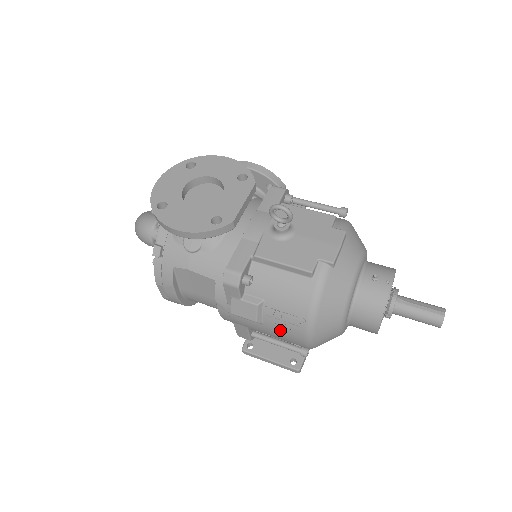
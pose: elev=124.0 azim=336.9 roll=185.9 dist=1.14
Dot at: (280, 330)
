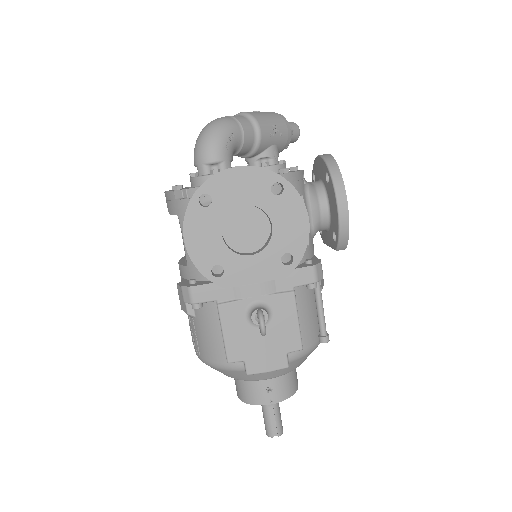
Dot at: occluded
